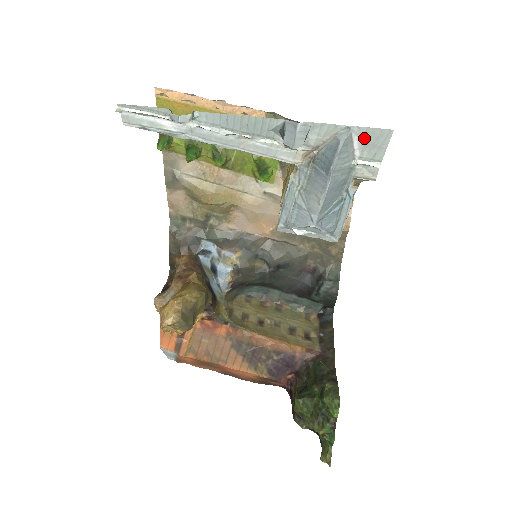
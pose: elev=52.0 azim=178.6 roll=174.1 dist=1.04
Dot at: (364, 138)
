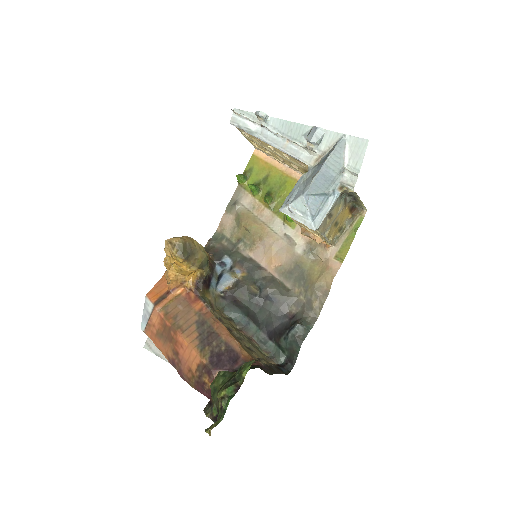
Dot at: (352, 146)
